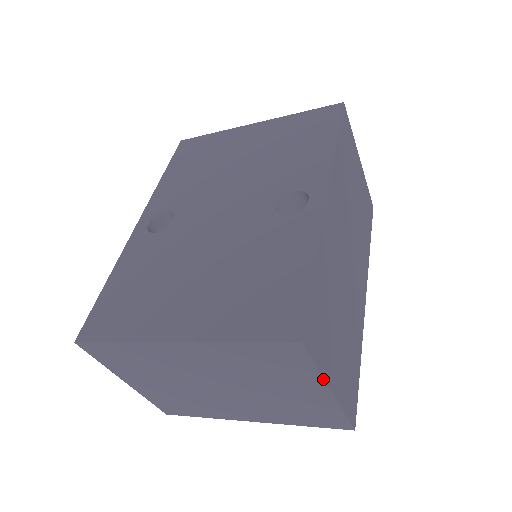
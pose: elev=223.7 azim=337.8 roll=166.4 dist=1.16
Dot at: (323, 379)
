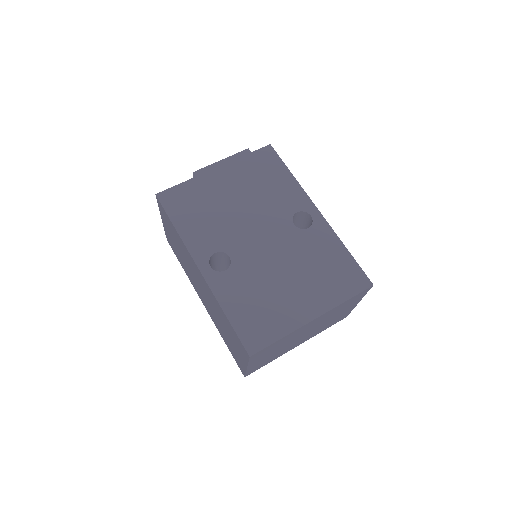
Dot at: occluded
